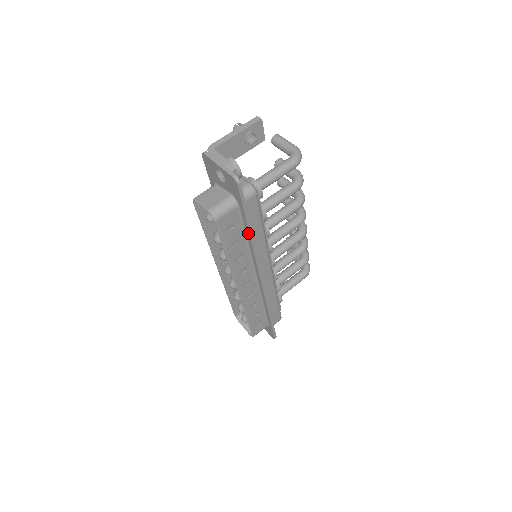
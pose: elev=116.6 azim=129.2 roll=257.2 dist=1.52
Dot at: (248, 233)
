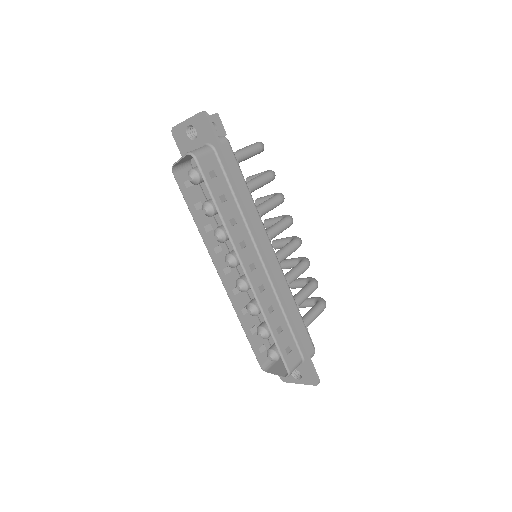
Dot at: (233, 184)
